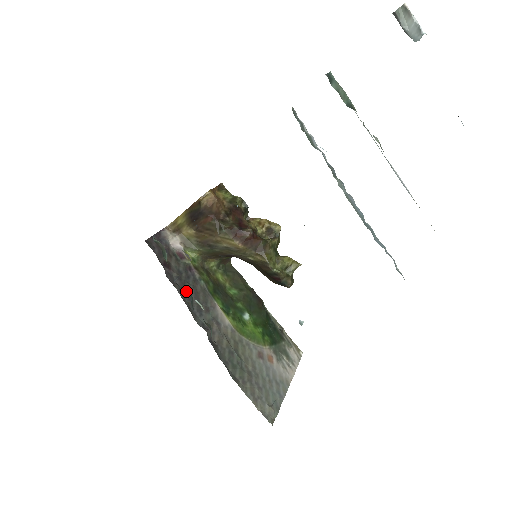
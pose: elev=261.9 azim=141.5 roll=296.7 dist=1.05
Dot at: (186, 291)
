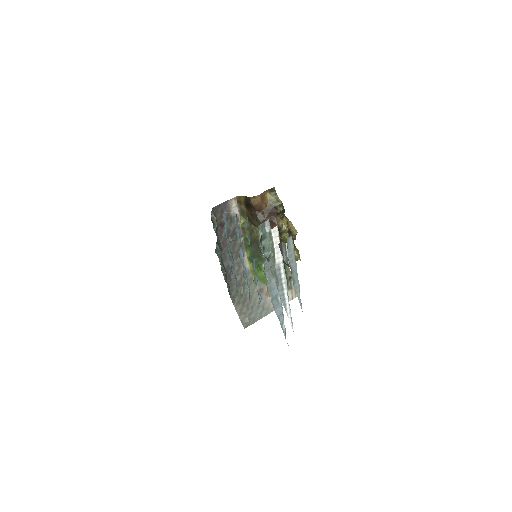
Dot at: (219, 250)
